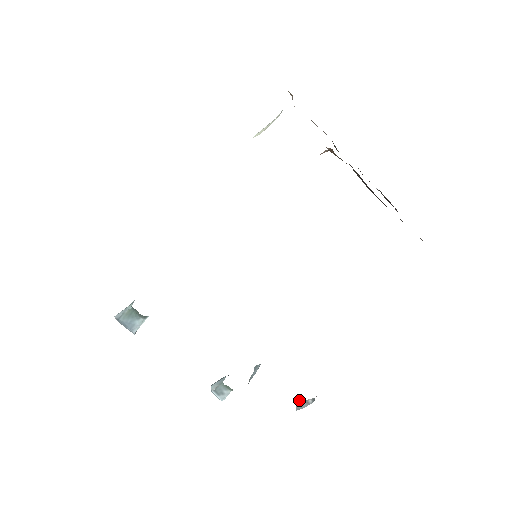
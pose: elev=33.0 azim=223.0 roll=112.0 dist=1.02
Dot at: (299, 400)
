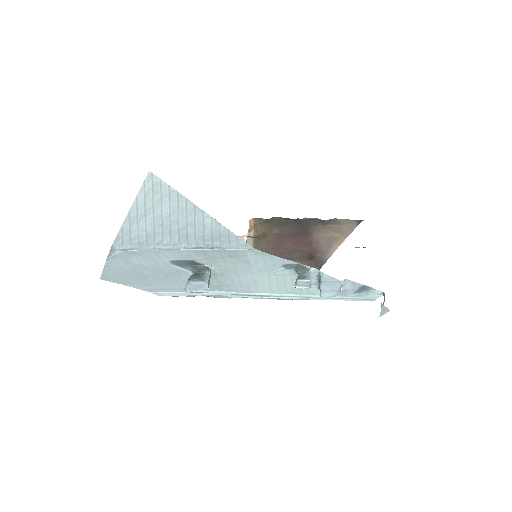
Dot at: (380, 313)
